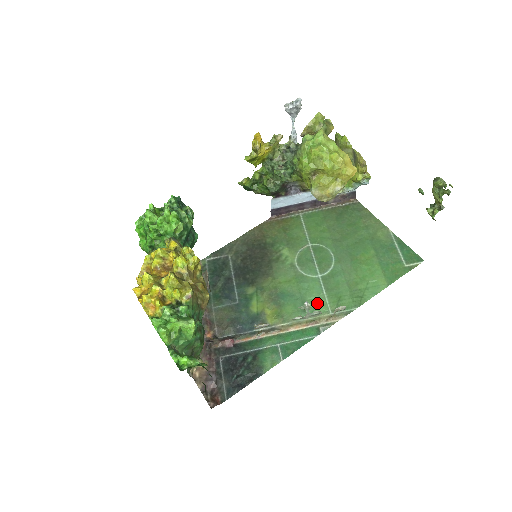
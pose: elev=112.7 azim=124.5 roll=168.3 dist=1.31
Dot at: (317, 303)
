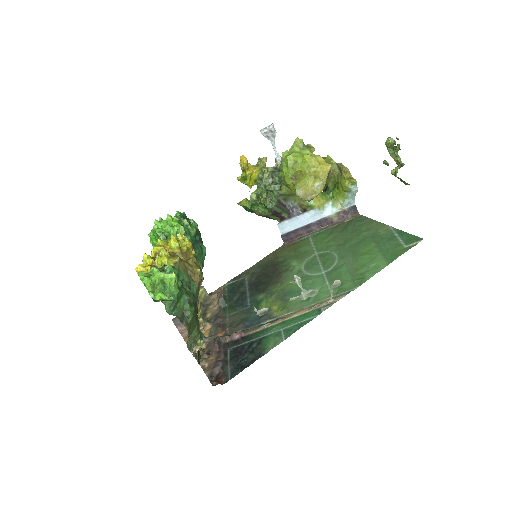
Dot at: (320, 292)
